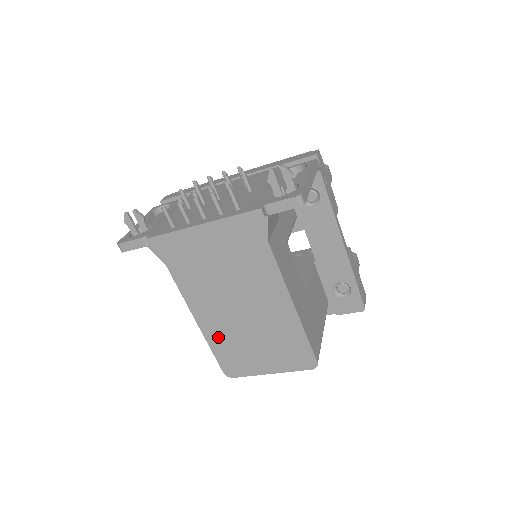
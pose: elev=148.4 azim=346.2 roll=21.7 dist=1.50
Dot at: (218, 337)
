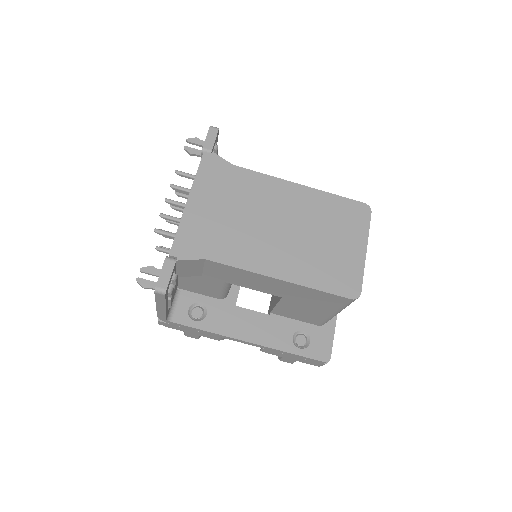
Dot at: (304, 271)
